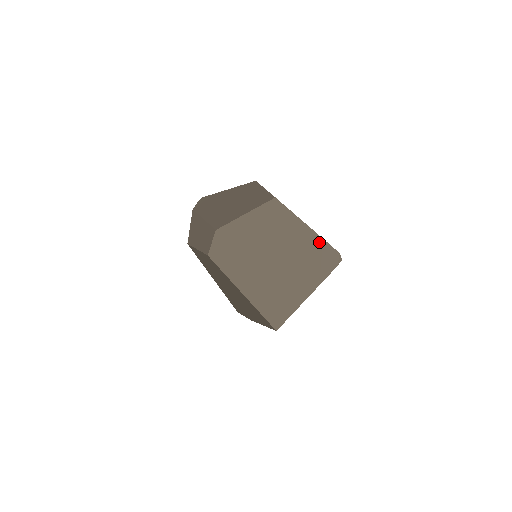
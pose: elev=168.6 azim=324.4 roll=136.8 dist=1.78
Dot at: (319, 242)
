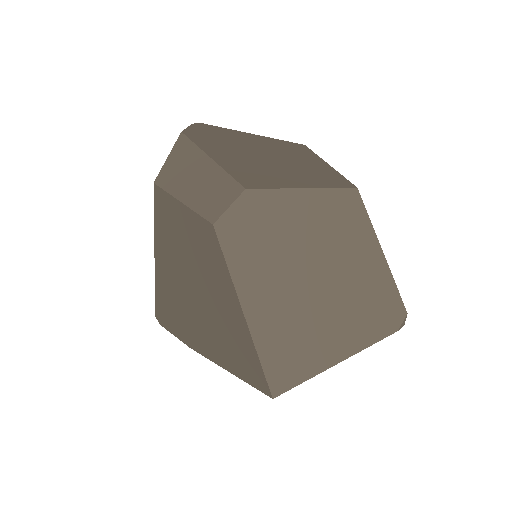
Dot at: (388, 285)
